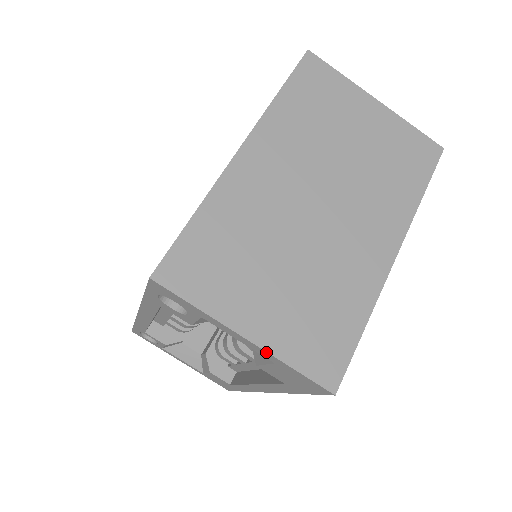
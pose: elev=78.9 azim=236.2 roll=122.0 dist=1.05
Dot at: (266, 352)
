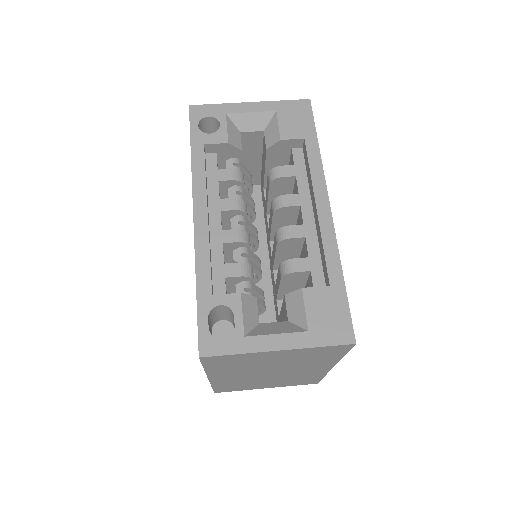
Dot at: (264, 102)
